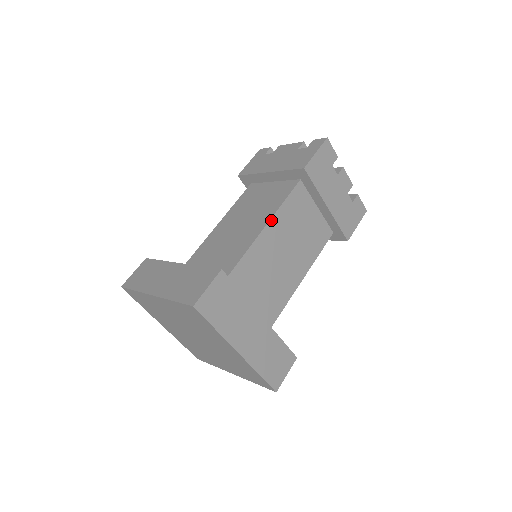
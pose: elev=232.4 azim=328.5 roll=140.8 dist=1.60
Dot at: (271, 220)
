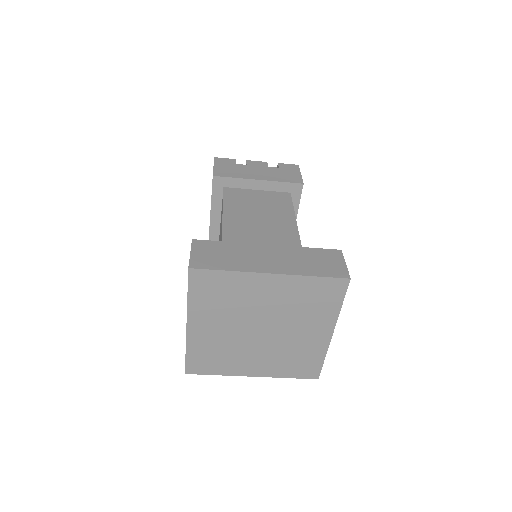
Dot at: (224, 215)
